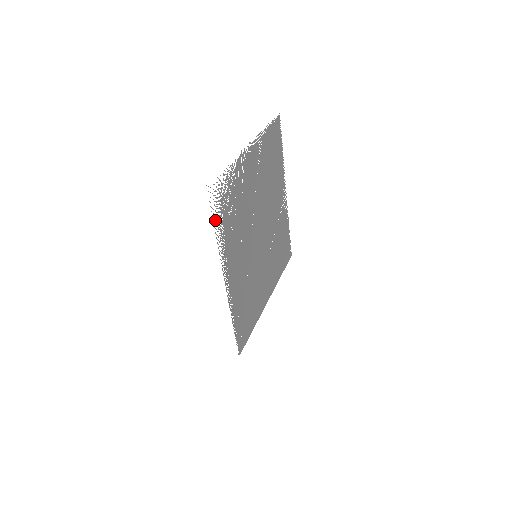
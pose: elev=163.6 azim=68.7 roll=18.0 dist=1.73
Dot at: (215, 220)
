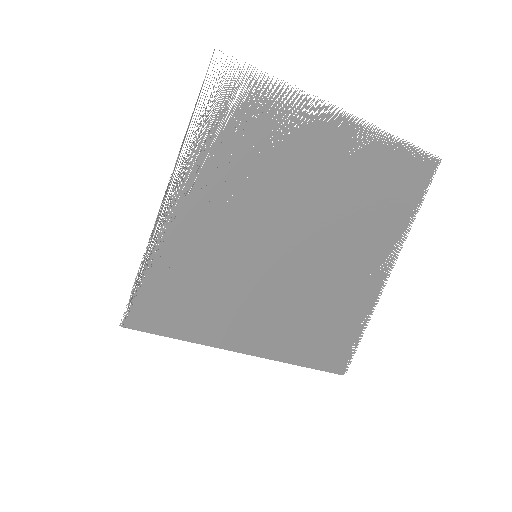
Dot at: (203, 102)
